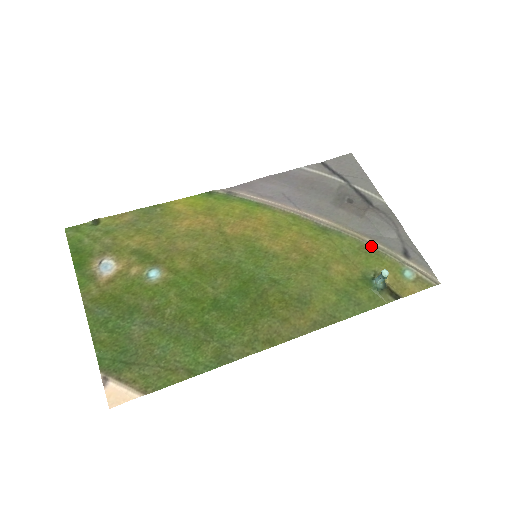
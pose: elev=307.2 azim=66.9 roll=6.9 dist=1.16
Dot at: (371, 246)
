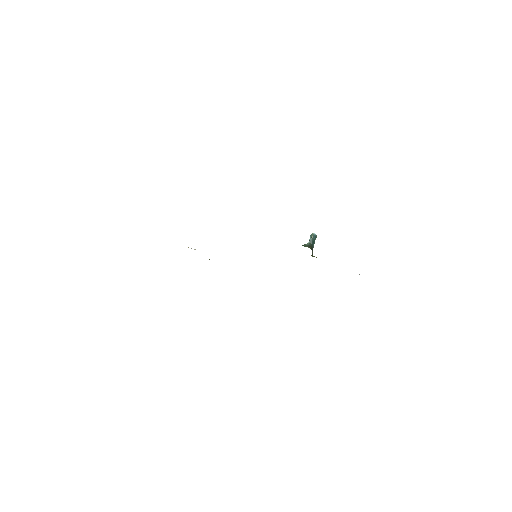
Dot at: occluded
